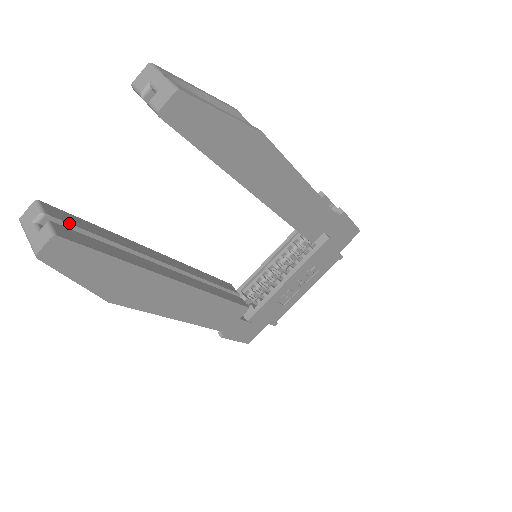
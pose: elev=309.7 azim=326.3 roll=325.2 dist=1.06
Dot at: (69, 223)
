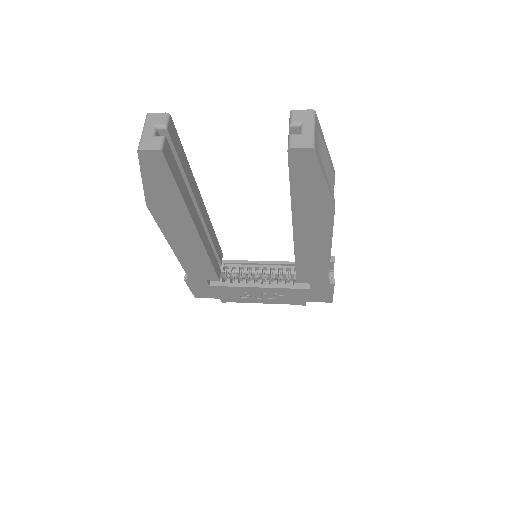
Dot at: (174, 144)
